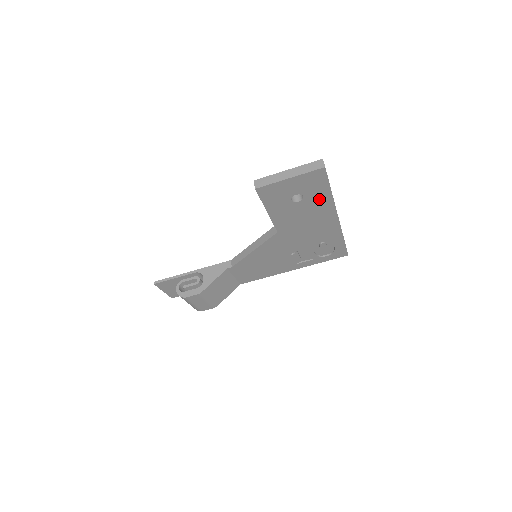
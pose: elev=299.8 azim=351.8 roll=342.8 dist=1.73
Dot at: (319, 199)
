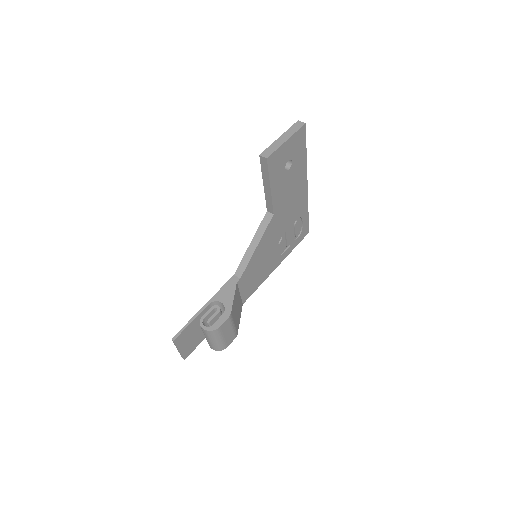
Dot at: (299, 163)
